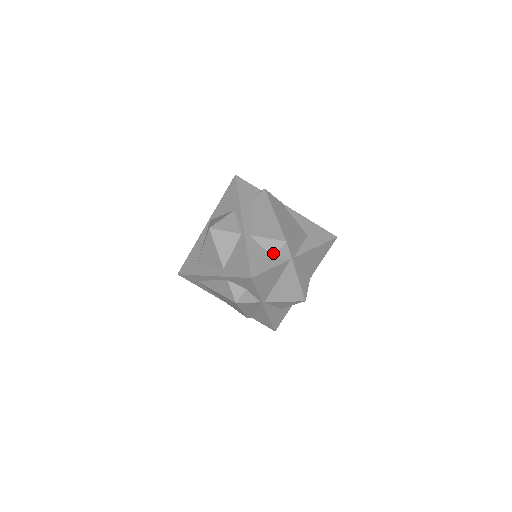
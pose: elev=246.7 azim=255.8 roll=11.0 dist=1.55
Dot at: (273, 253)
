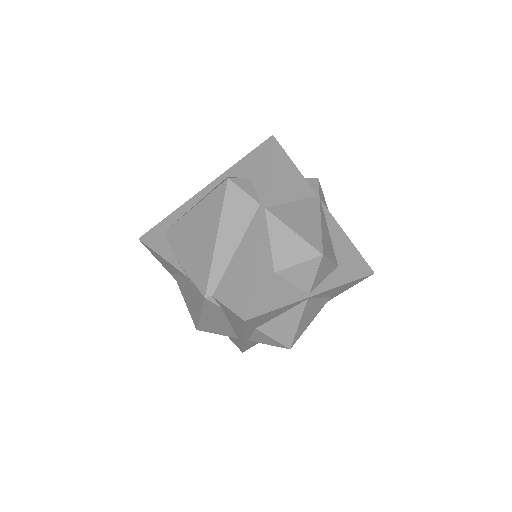
Dot at: occluded
